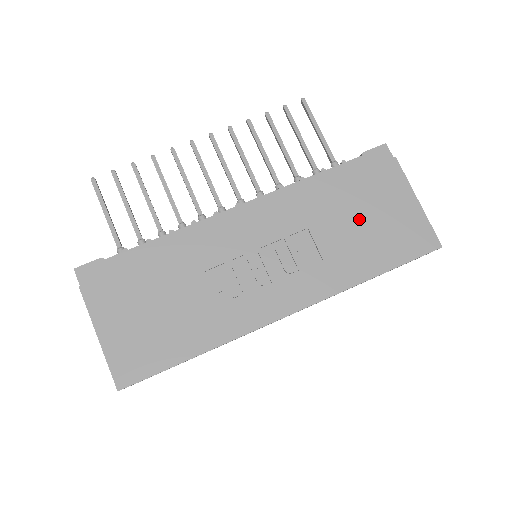
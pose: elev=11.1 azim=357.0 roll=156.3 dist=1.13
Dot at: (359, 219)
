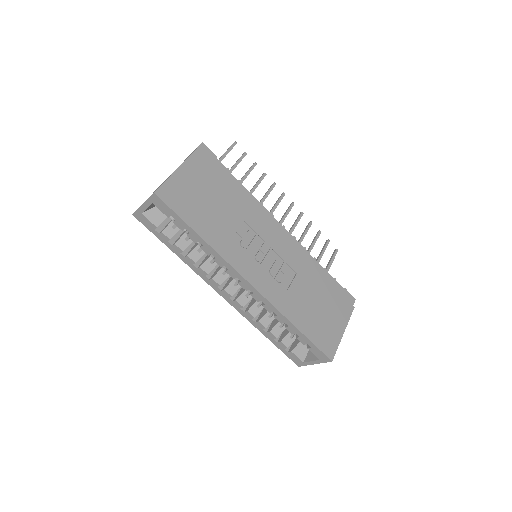
Dot at: (317, 302)
